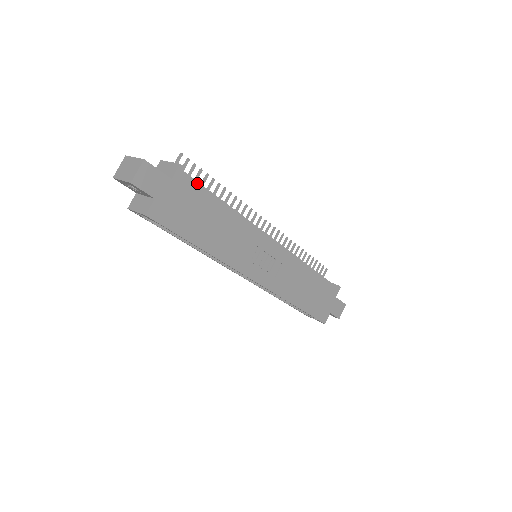
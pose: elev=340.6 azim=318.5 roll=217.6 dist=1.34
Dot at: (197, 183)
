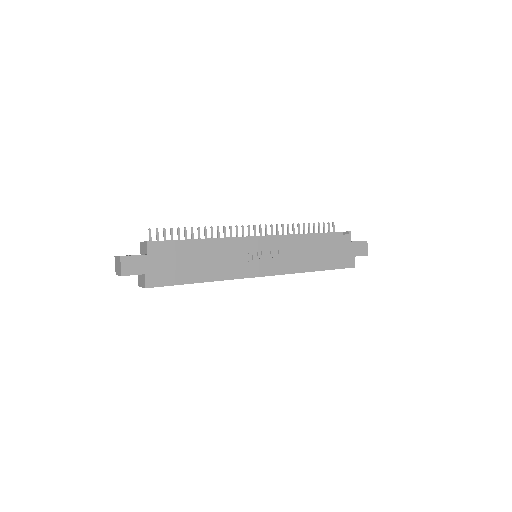
Dot at: (168, 244)
